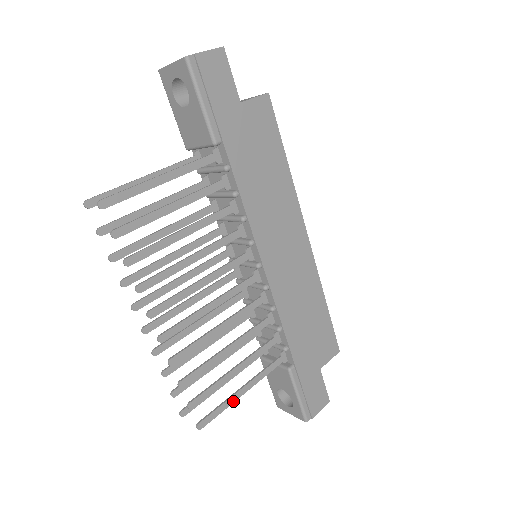
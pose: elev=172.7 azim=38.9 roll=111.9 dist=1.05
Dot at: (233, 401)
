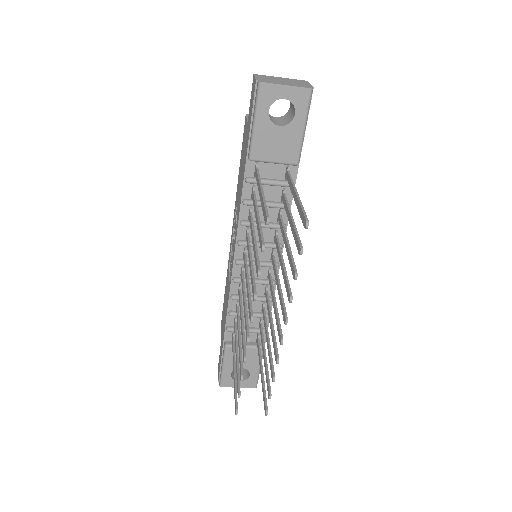
Dot at: (263, 384)
